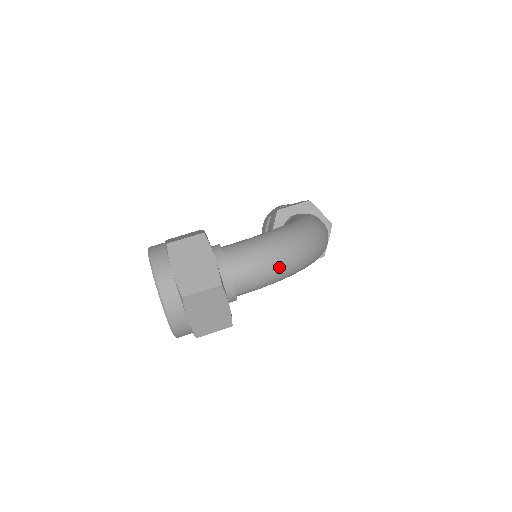
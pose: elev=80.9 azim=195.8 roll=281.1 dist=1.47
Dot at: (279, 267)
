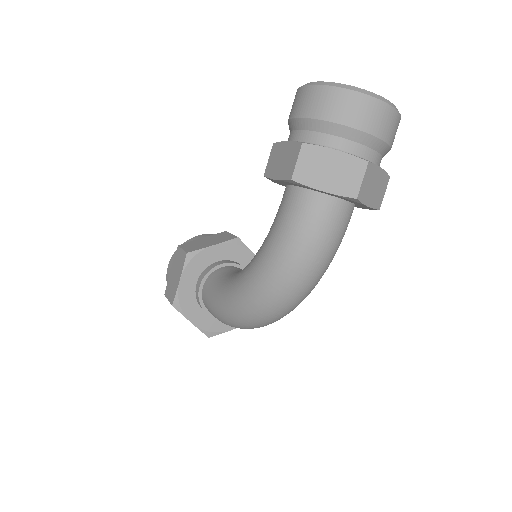
Dot at: occluded
